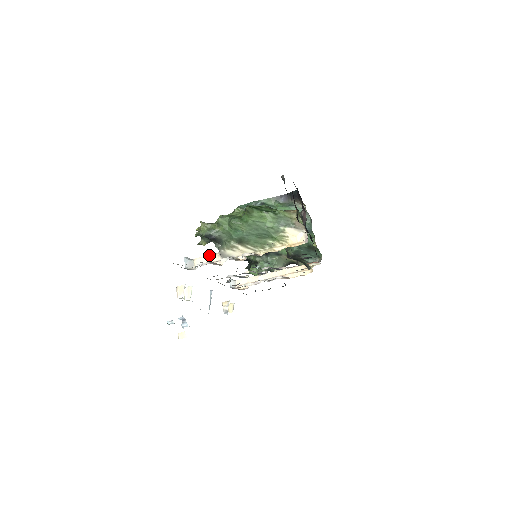
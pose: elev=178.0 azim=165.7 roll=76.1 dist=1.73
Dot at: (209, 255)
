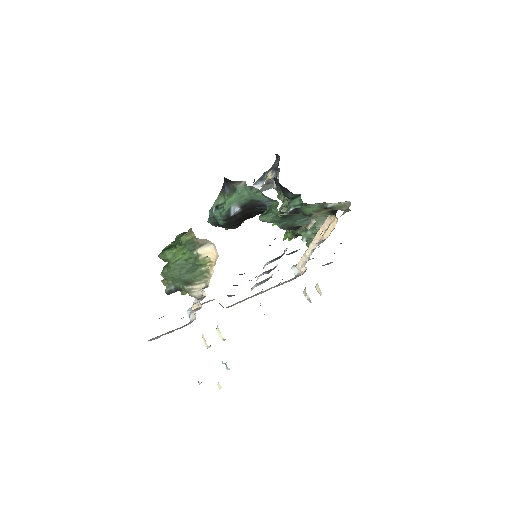
Dot at: occluded
